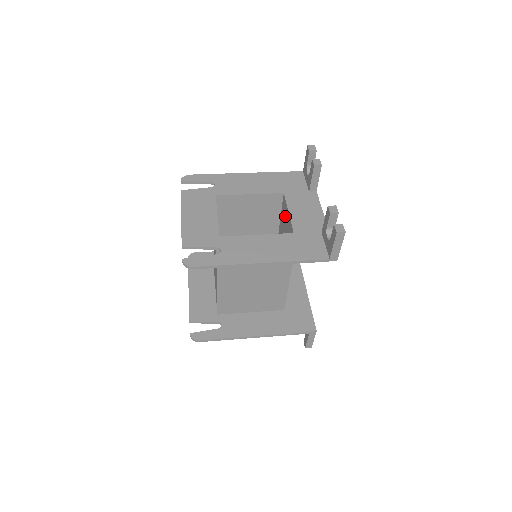
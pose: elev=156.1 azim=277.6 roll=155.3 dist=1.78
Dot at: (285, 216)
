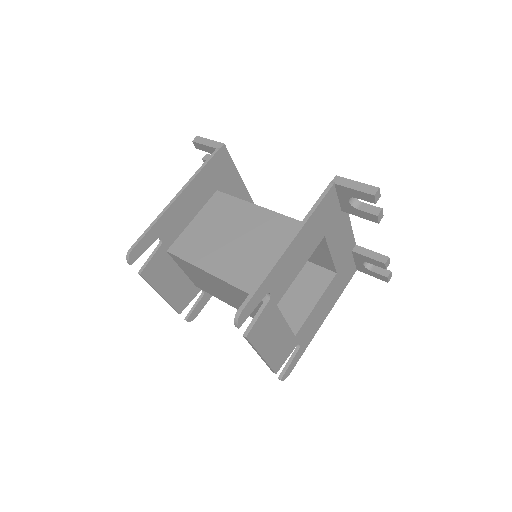
Dot at: occluded
